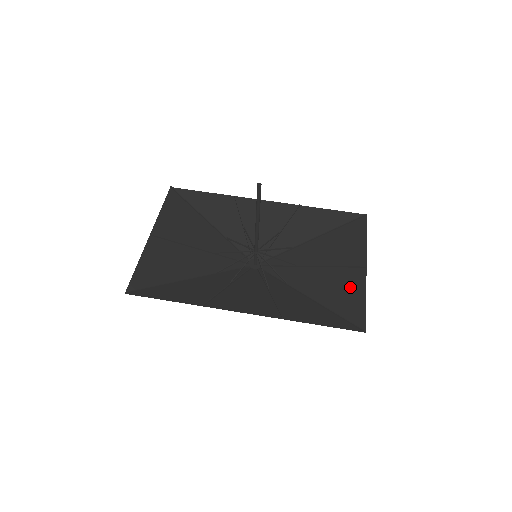
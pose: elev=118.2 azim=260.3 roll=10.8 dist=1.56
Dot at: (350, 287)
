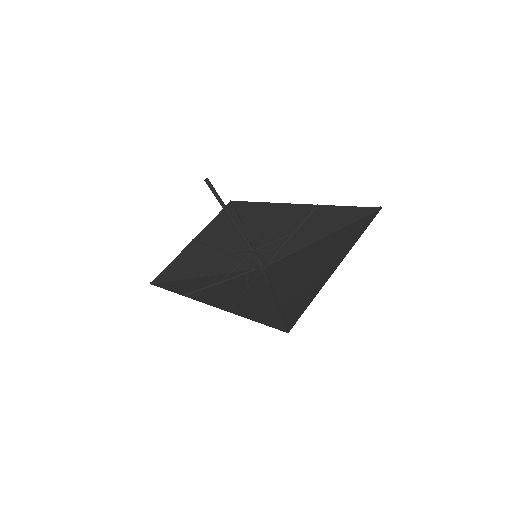
Dot at: (311, 286)
